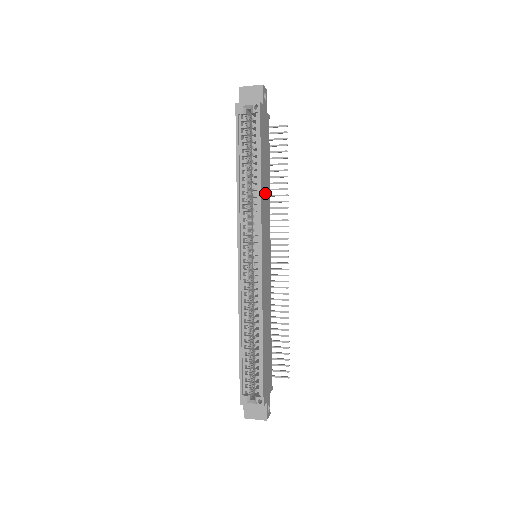
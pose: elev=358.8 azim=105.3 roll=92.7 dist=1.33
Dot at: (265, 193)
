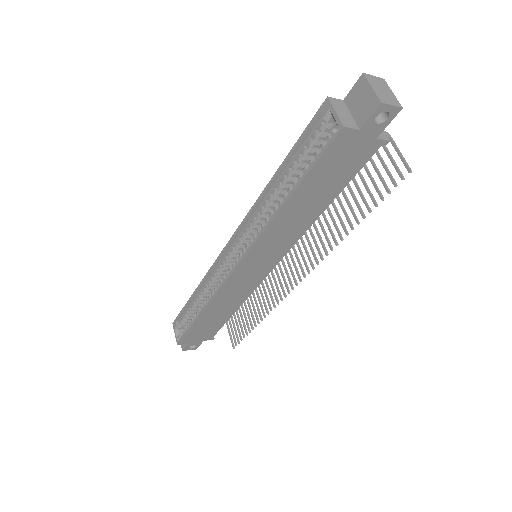
Dot at: (292, 221)
